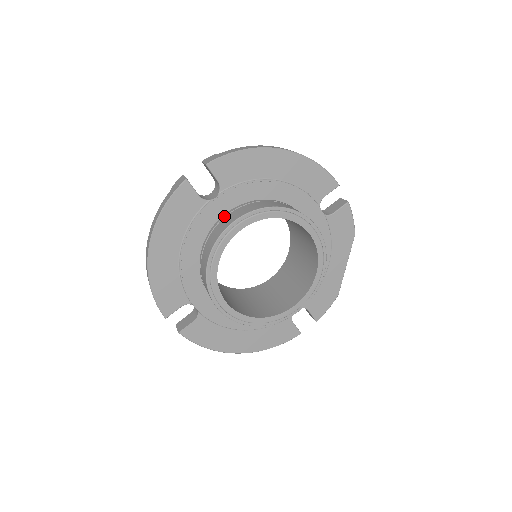
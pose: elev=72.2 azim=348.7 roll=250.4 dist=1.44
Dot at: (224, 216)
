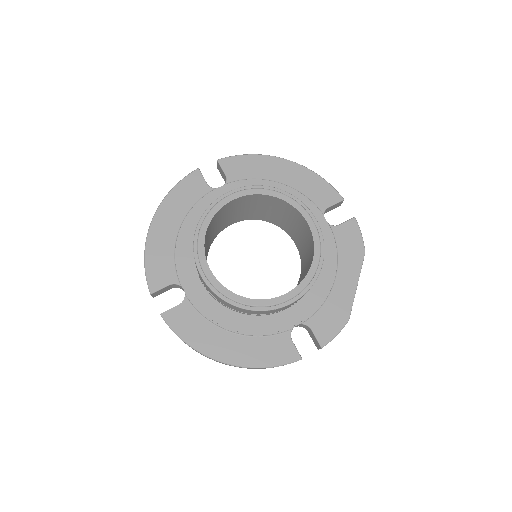
Dot at: occluded
